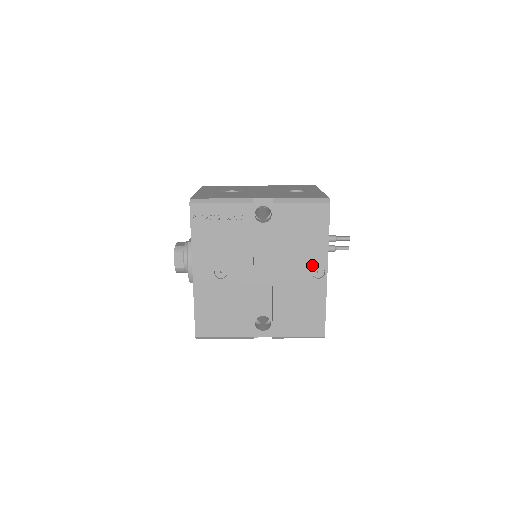
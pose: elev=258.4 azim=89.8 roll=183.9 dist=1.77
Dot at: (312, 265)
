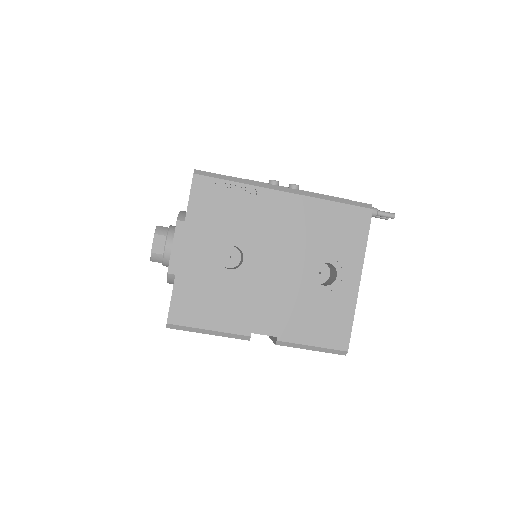
Dot at: occluded
